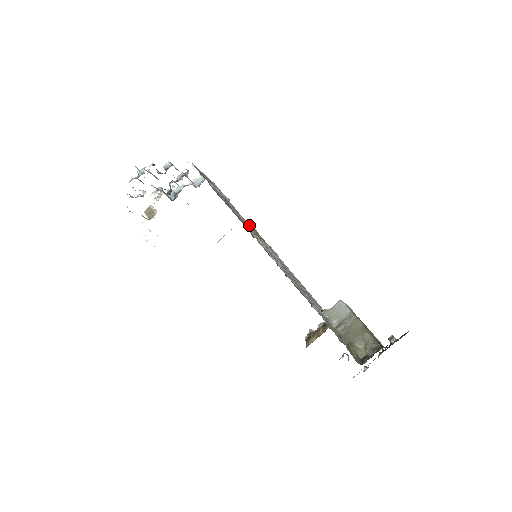
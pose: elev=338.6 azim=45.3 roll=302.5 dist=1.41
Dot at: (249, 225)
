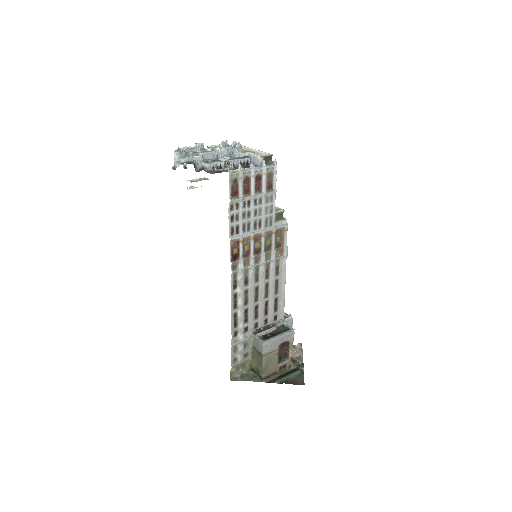
Dot at: (269, 231)
